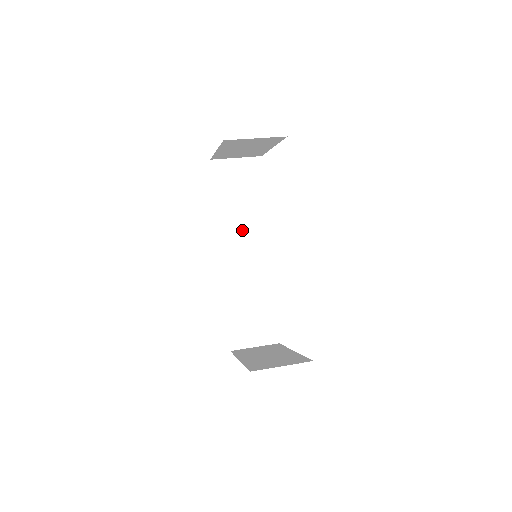
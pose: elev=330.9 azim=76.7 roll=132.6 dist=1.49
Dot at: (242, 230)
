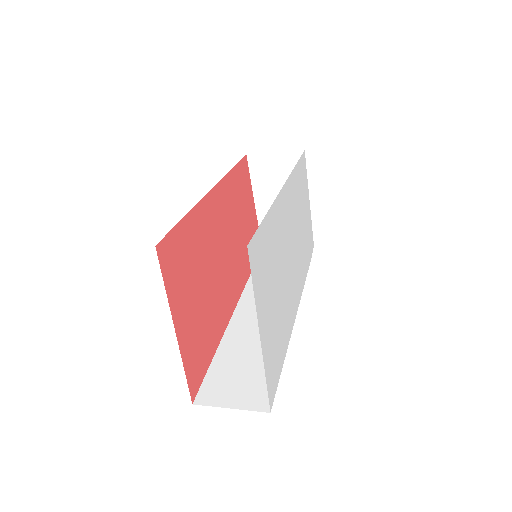
Dot at: occluded
